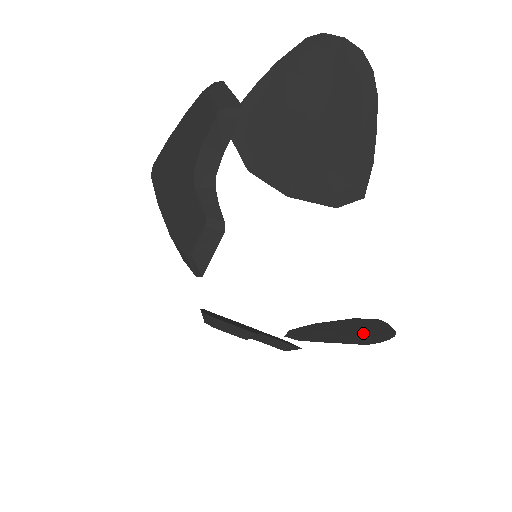
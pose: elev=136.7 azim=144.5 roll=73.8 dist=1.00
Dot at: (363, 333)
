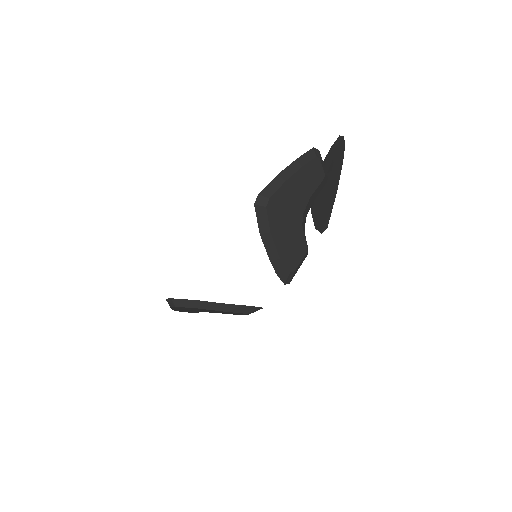
Dot at: occluded
